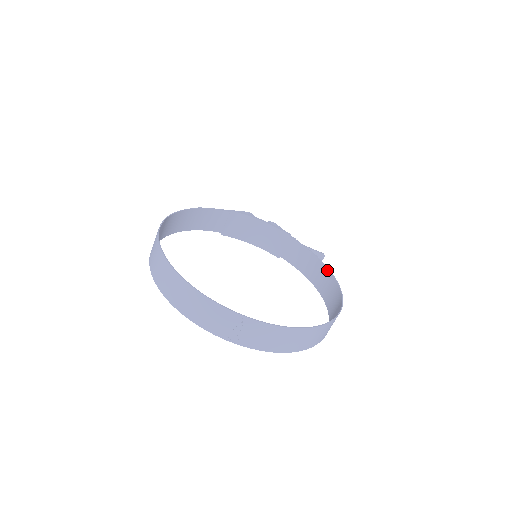
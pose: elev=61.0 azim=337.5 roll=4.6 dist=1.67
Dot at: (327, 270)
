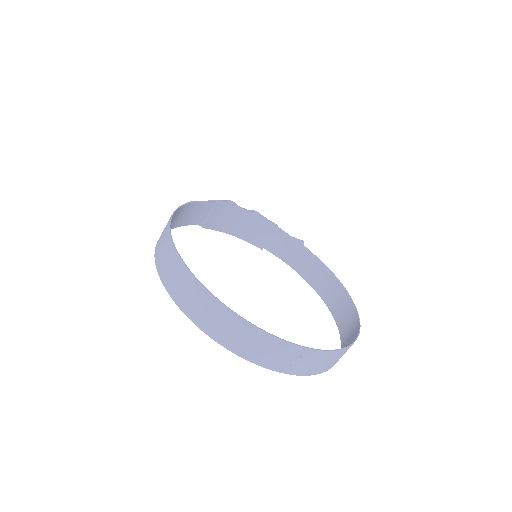
Dot at: (322, 264)
